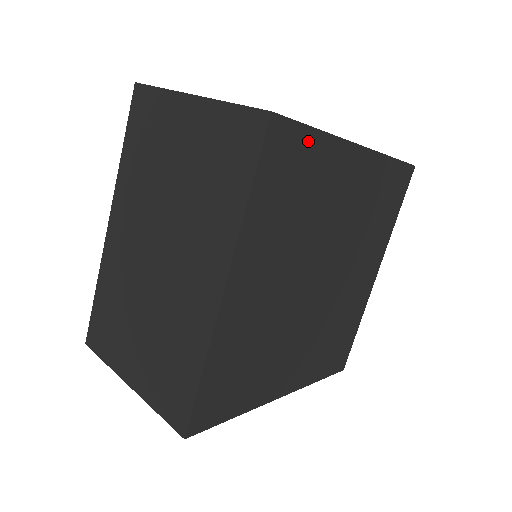
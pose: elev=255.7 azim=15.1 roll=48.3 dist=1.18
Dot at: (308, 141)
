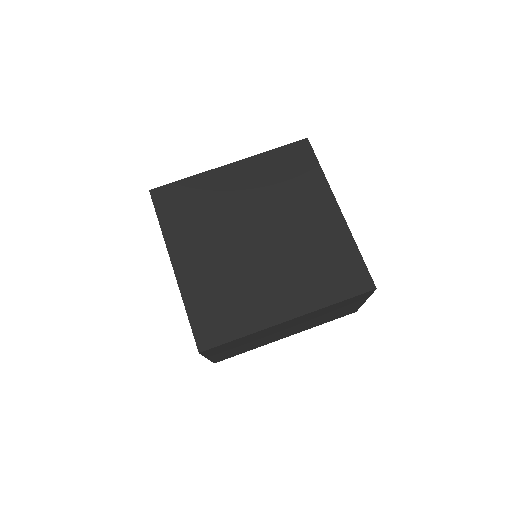
Dot at: (313, 166)
